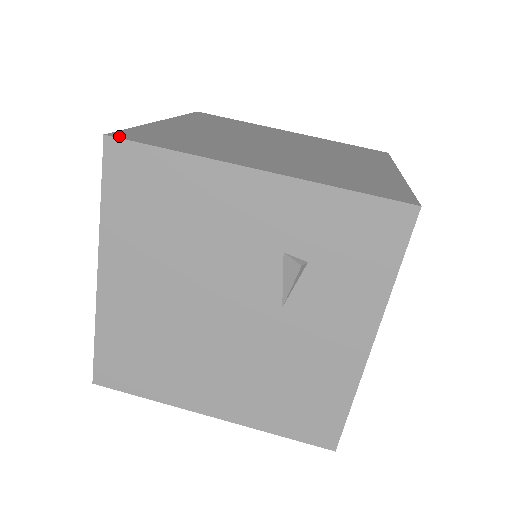
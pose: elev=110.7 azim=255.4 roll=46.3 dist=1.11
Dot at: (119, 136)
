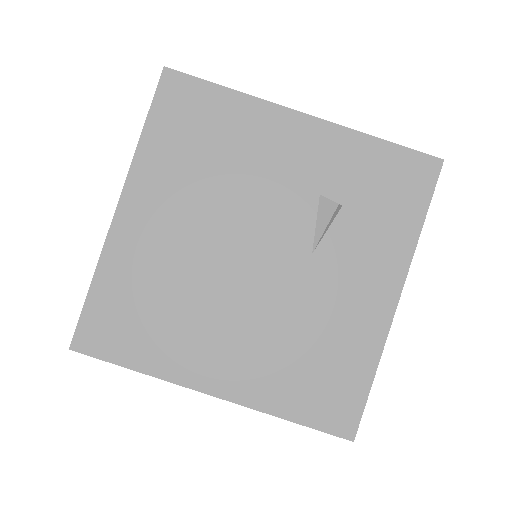
Dot at: (176, 73)
